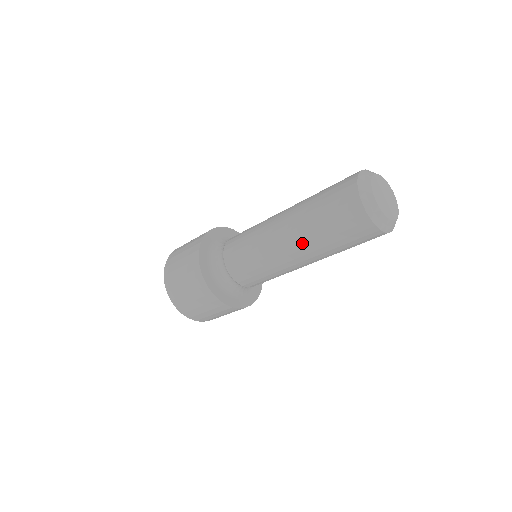
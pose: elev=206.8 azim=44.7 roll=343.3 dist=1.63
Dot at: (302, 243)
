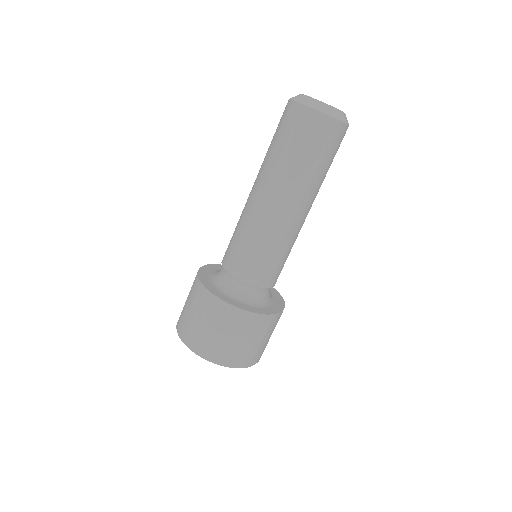
Dot at: (292, 190)
